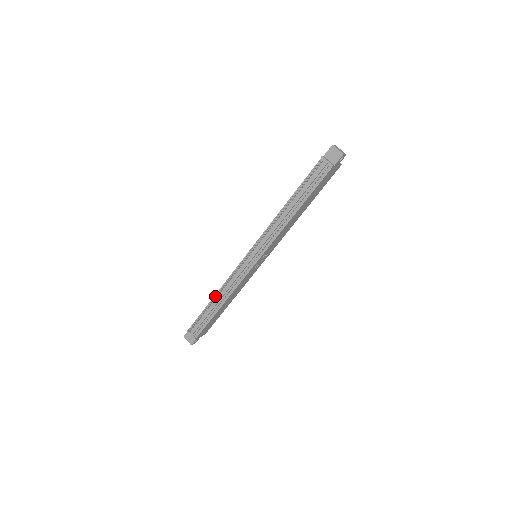
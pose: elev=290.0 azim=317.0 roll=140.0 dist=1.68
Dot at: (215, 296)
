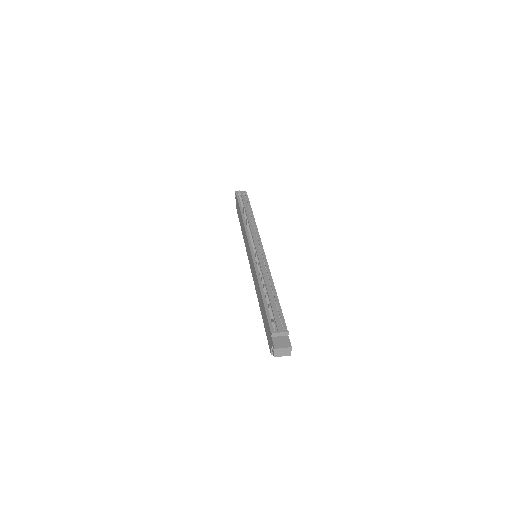
Dot at: (261, 288)
